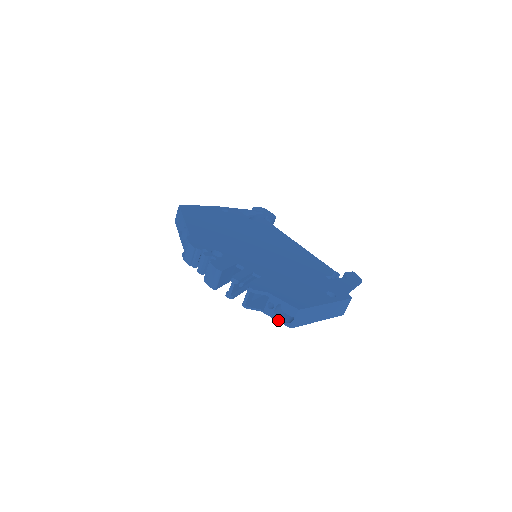
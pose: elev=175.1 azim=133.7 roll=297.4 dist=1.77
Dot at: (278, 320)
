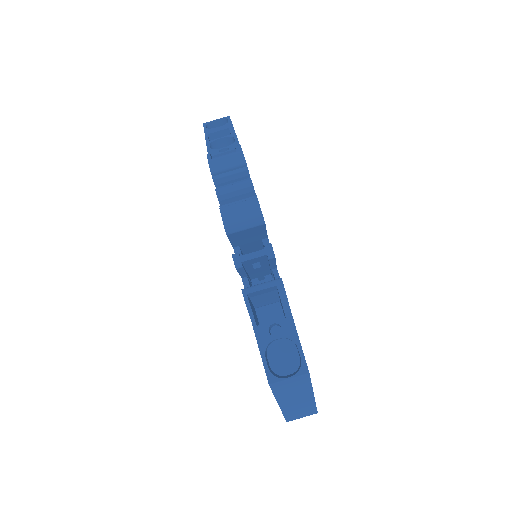
Dot at: (264, 357)
